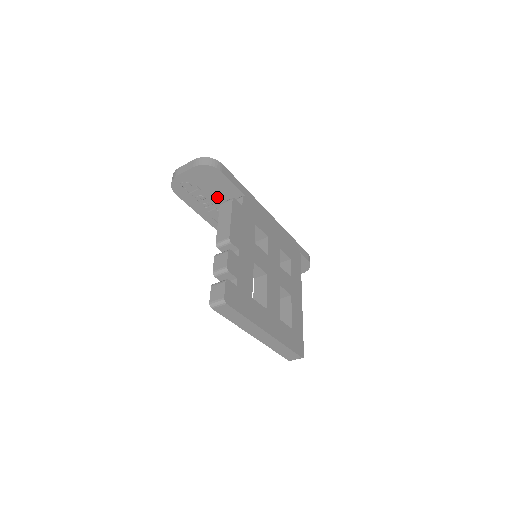
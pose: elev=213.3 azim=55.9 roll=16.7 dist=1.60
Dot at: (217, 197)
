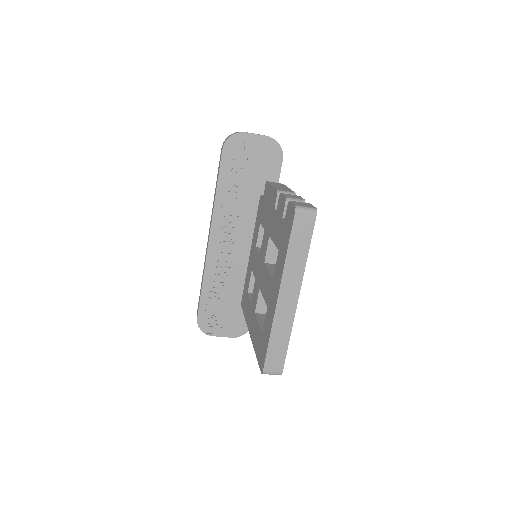
Dot at: (252, 182)
